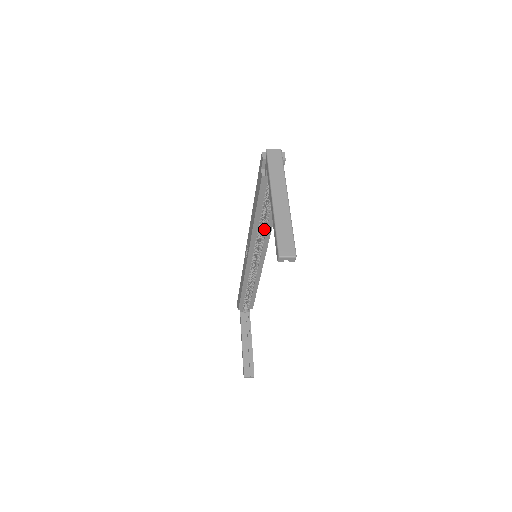
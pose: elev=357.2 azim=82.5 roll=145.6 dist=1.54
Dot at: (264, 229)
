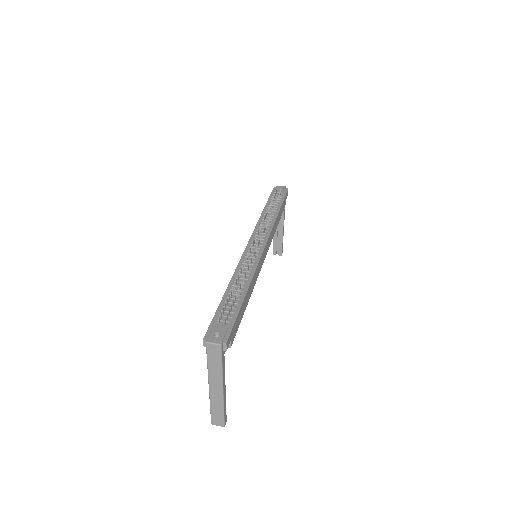
Dot at: occluded
